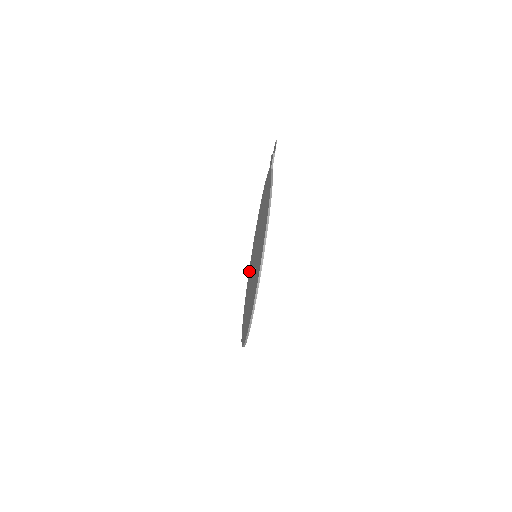
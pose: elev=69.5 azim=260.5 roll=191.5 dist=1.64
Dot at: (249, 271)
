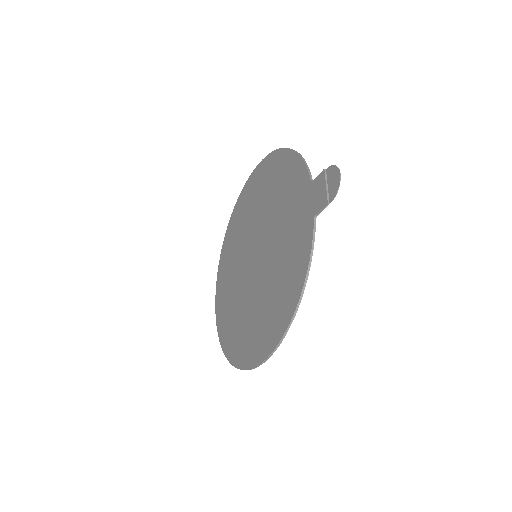
Dot at: (241, 203)
